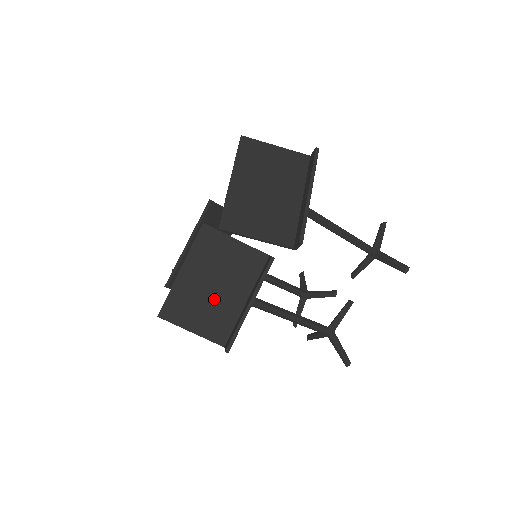
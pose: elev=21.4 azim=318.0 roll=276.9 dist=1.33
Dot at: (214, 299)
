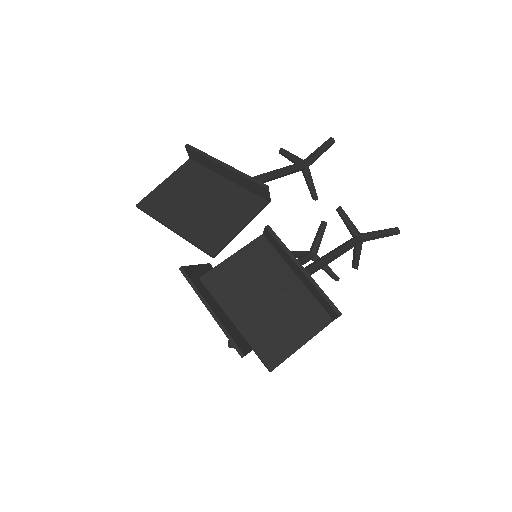
Dot at: (280, 306)
